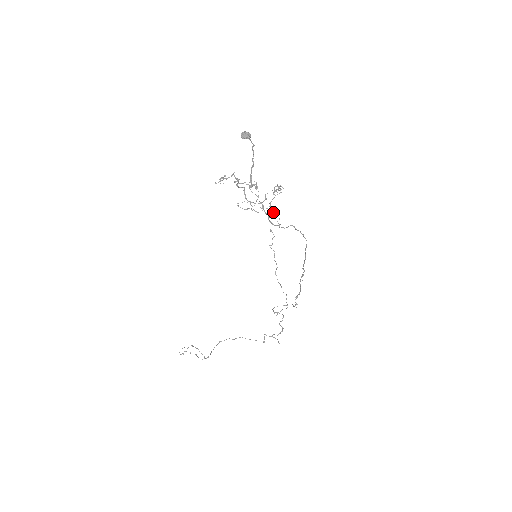
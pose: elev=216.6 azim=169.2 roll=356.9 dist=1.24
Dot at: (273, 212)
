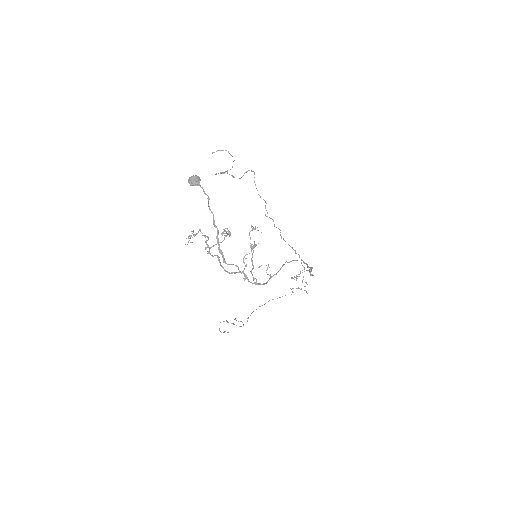
Dot at: occluded
